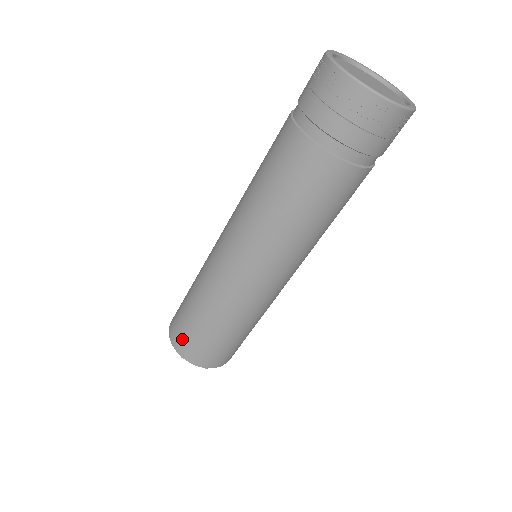
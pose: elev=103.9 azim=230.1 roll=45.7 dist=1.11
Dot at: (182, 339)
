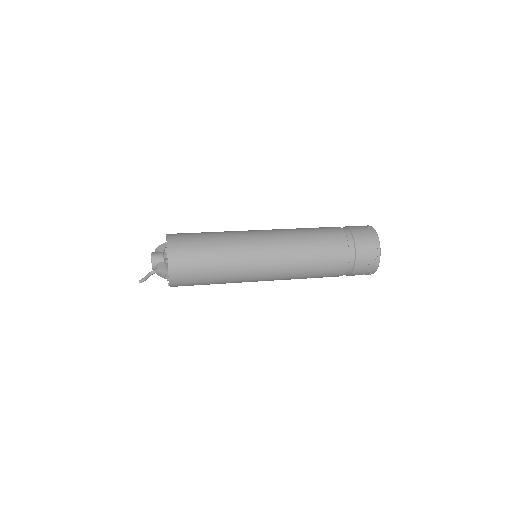
Dot at: (181, 237)
